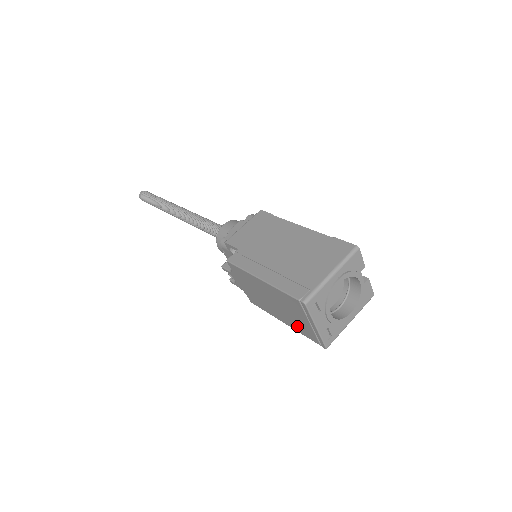
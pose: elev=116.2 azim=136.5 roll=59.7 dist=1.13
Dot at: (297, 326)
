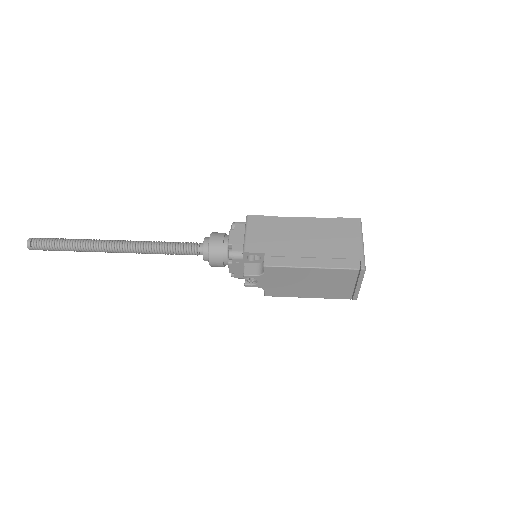
Dot at: (330, 294)
